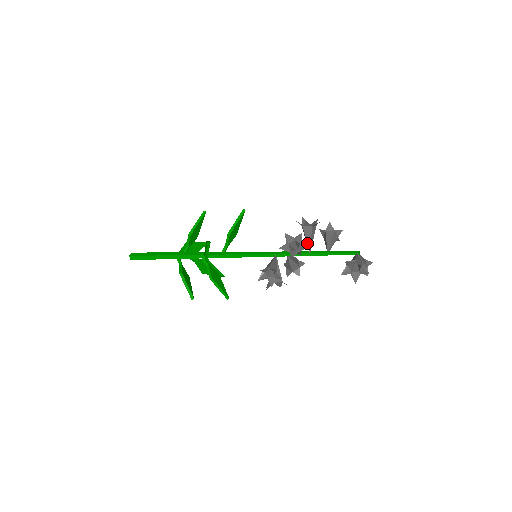
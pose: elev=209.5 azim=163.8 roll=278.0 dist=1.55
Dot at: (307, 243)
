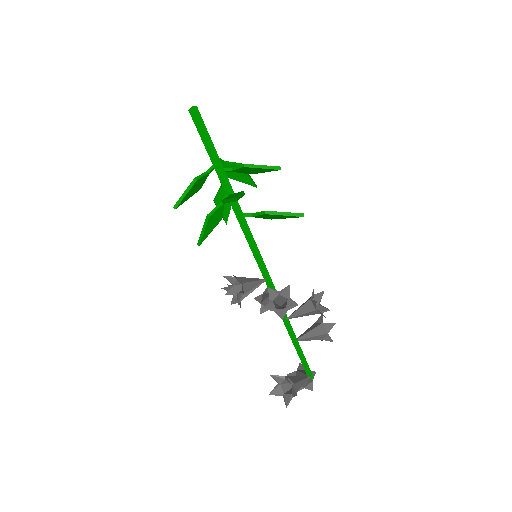
Dot at: (295, 311)
